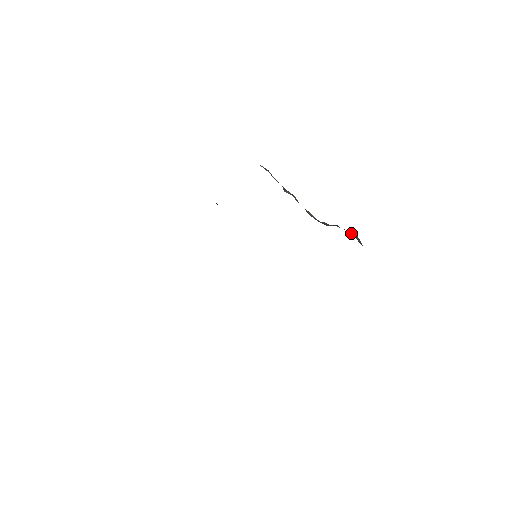
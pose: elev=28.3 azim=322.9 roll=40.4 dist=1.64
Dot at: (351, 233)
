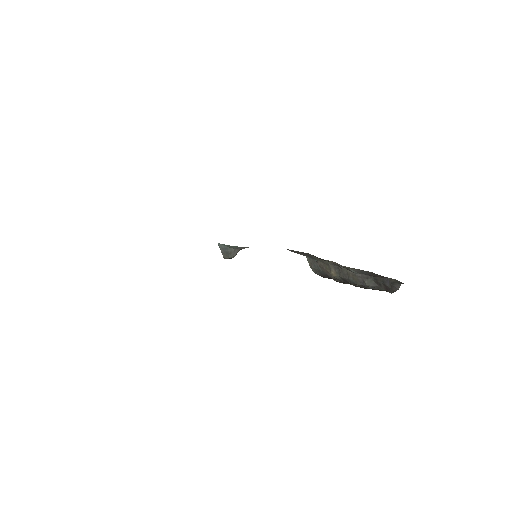
Dot at: (387, 284)
